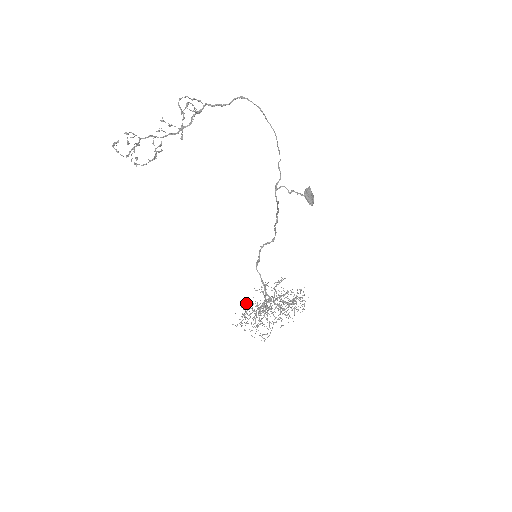
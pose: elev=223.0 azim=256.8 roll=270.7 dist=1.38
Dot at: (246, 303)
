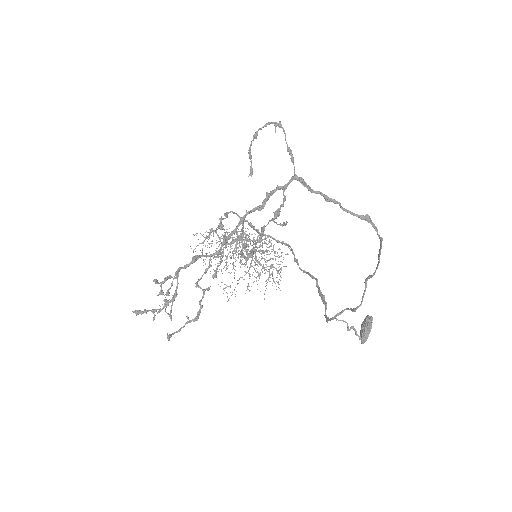
Dot at: (212, 229)
